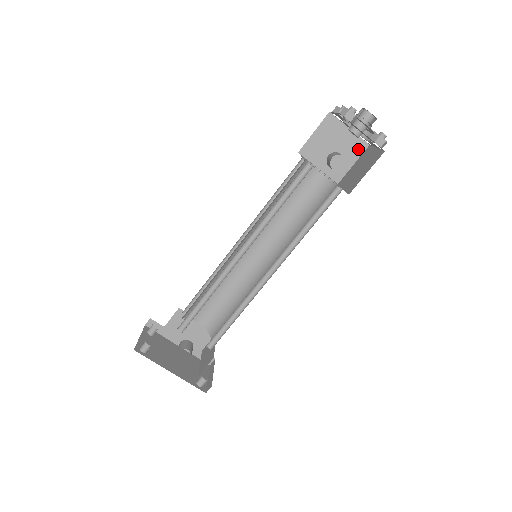
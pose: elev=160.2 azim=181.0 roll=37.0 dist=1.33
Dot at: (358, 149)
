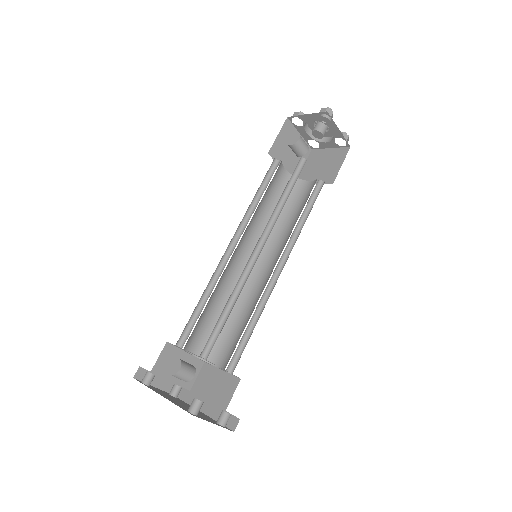
Dot at: (342, 155)
